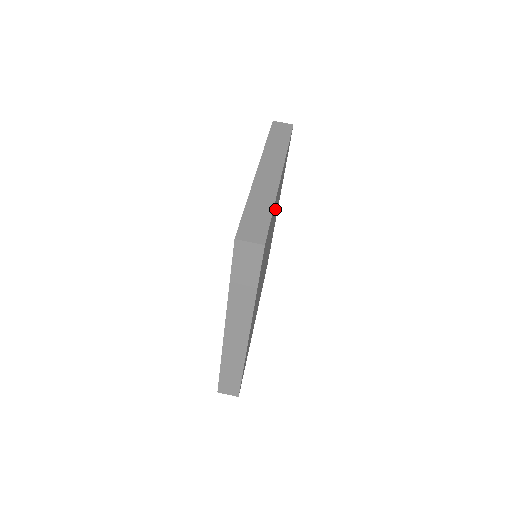
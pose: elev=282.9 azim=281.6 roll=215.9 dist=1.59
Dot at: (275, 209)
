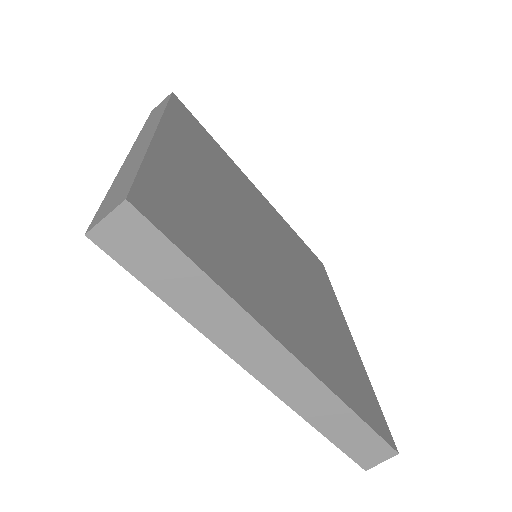
Dot at: (206, 179)
